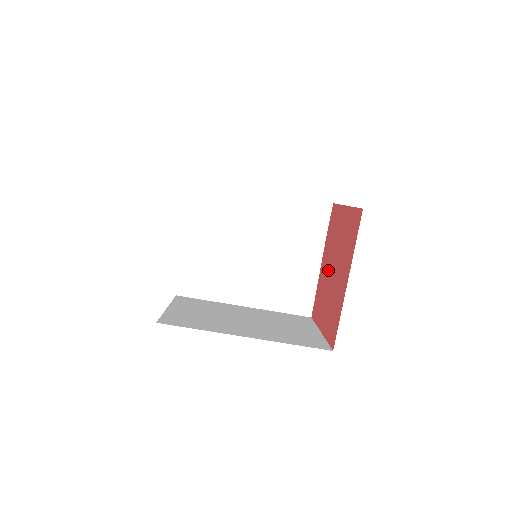
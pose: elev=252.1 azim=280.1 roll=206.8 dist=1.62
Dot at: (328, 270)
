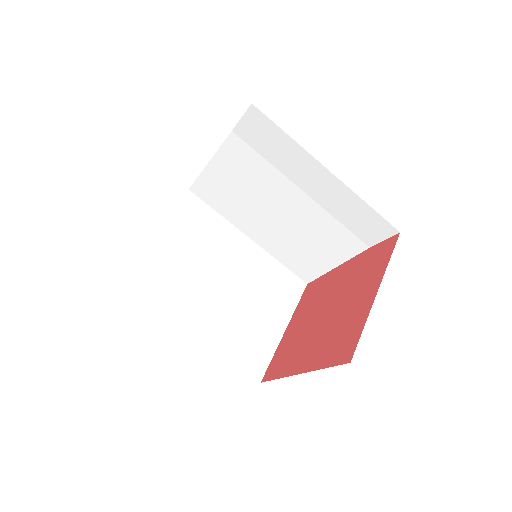
Dot at: (330, 296)
